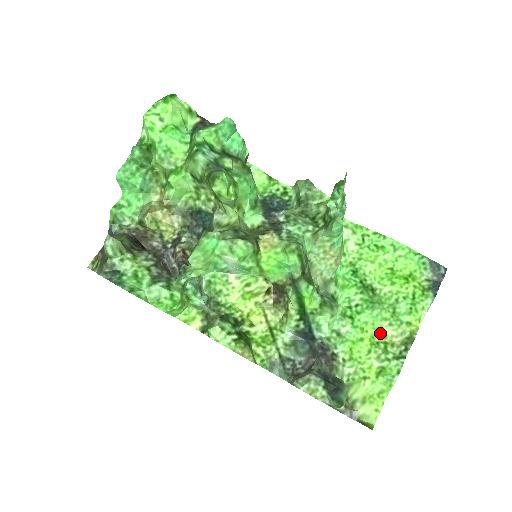
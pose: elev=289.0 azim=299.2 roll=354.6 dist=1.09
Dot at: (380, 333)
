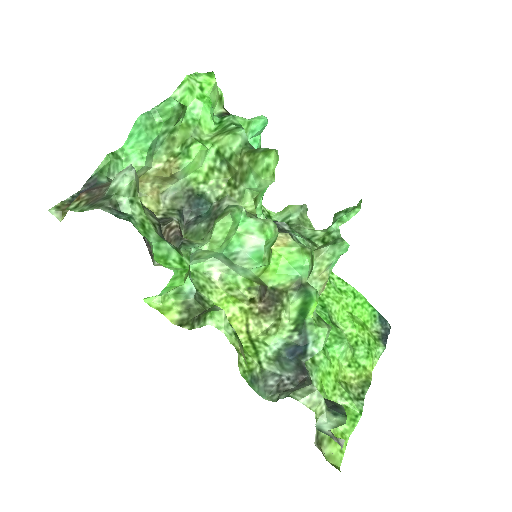
Dot at: (341, 372)
